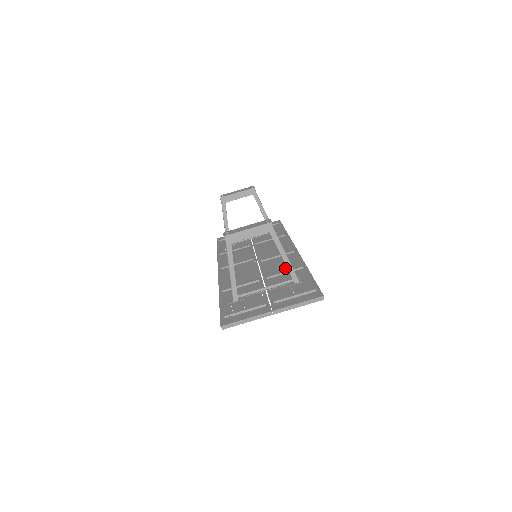
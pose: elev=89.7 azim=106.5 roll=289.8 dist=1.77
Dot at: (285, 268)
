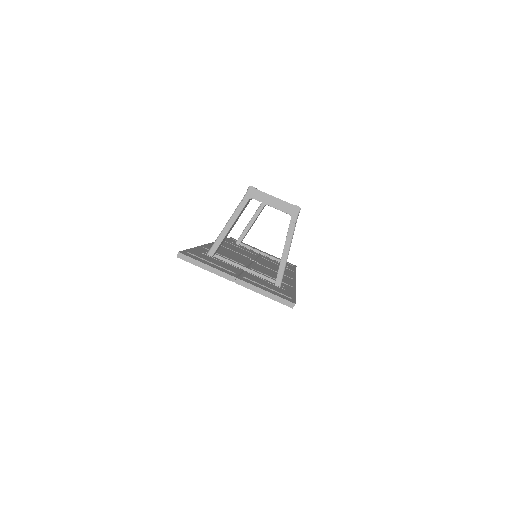
Dot at: (275, 276)
